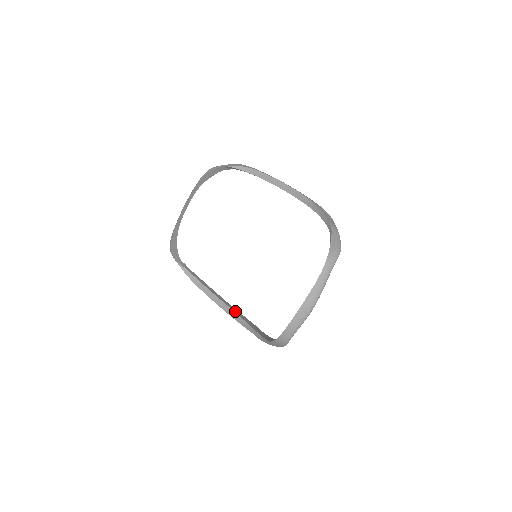
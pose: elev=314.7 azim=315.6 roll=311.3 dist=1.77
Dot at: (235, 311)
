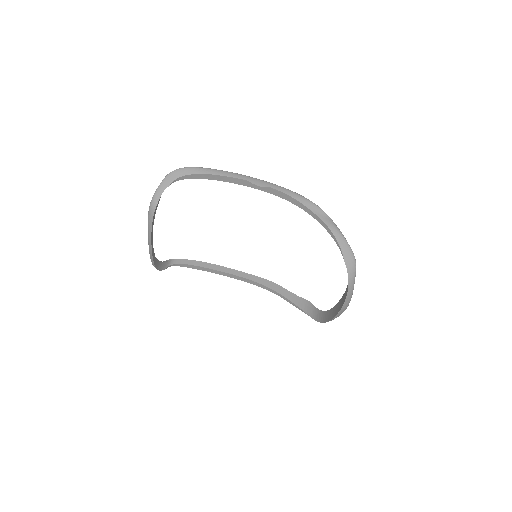
Dot at: (249, 278)
